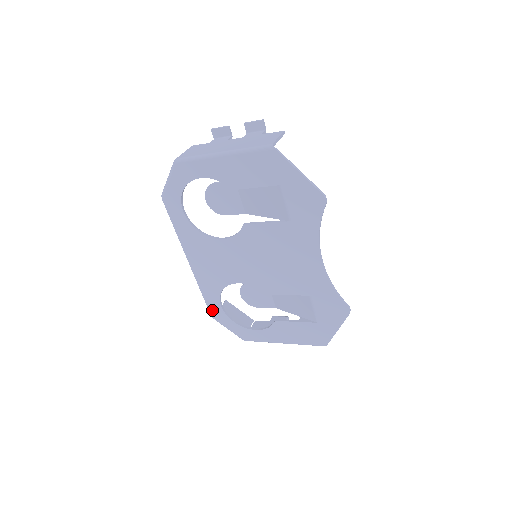
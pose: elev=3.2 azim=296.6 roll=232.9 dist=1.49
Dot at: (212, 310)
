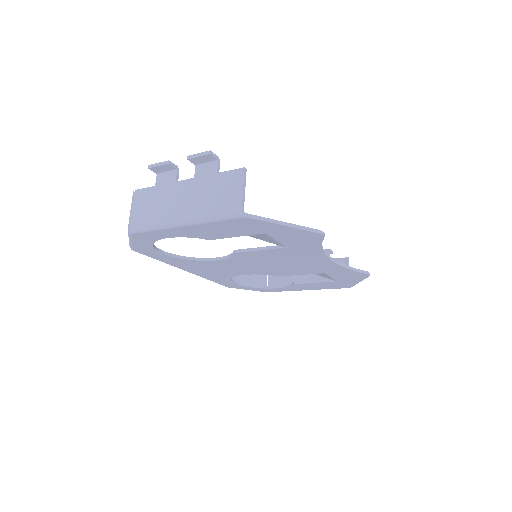
Dot at: (227, 285)
